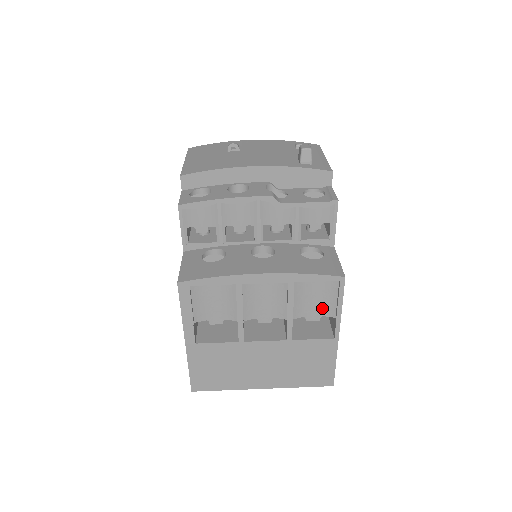
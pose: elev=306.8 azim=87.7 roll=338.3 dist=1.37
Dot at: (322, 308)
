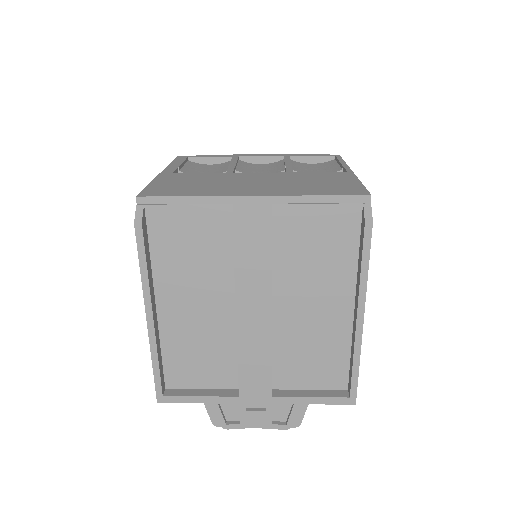
Dot at: occluded
